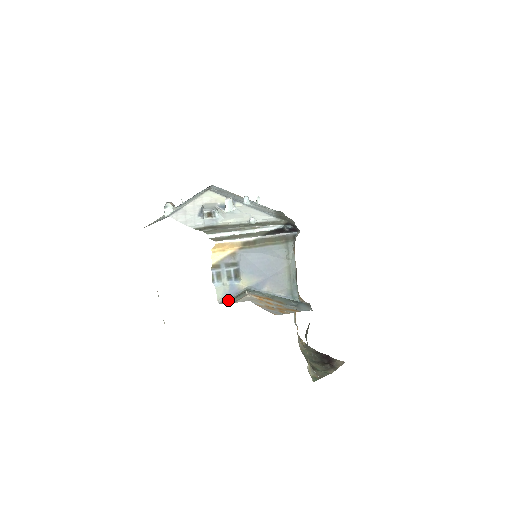
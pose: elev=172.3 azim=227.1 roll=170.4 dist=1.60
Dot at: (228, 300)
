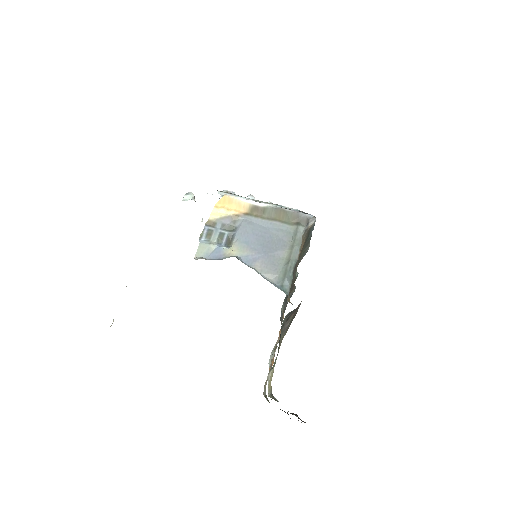
Dot at: (207, 258)
